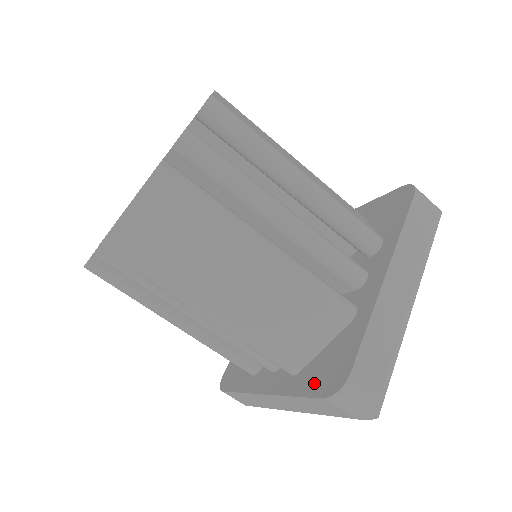
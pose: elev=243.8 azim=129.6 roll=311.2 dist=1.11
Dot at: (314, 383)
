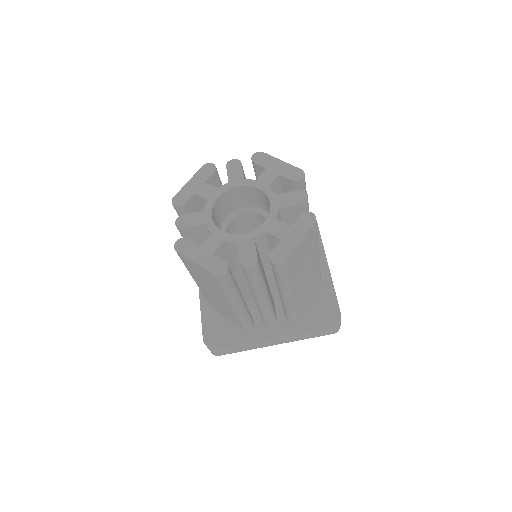
Dot at: (317, 322)
